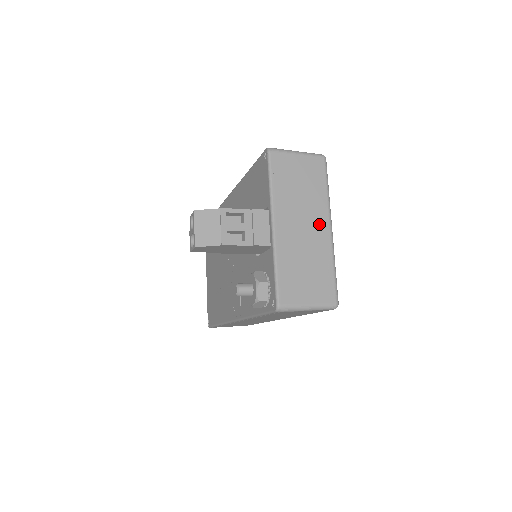
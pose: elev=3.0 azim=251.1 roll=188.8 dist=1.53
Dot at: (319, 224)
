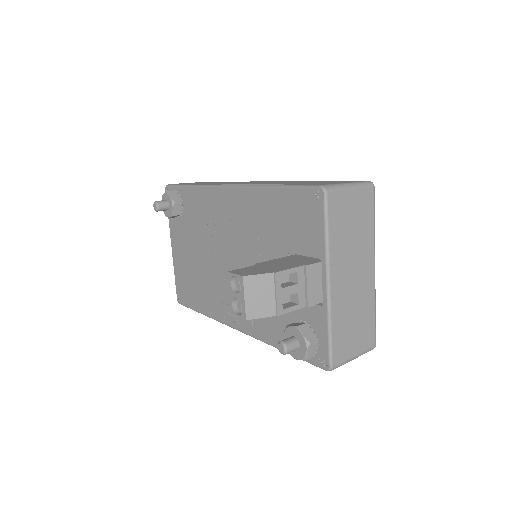
Dot at: (366, 268)
